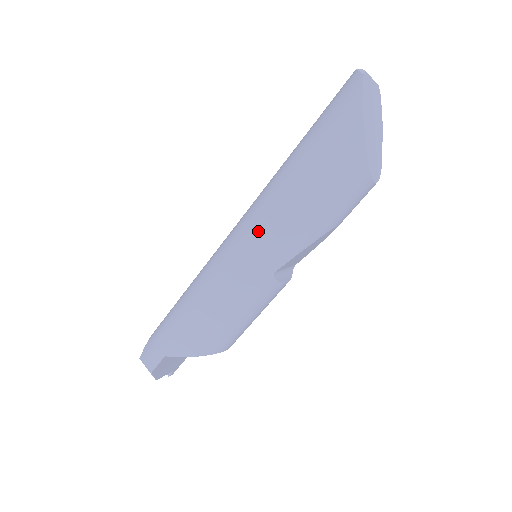
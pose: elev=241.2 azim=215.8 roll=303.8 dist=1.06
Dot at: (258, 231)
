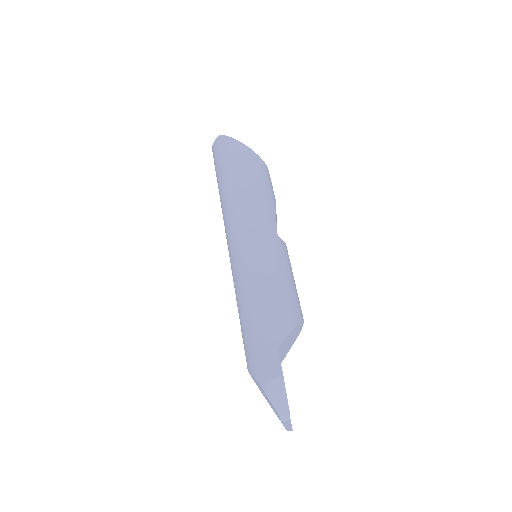
Dot at: (247, 218)
